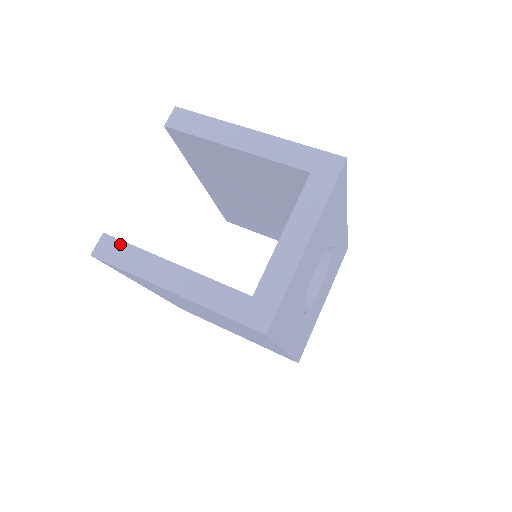
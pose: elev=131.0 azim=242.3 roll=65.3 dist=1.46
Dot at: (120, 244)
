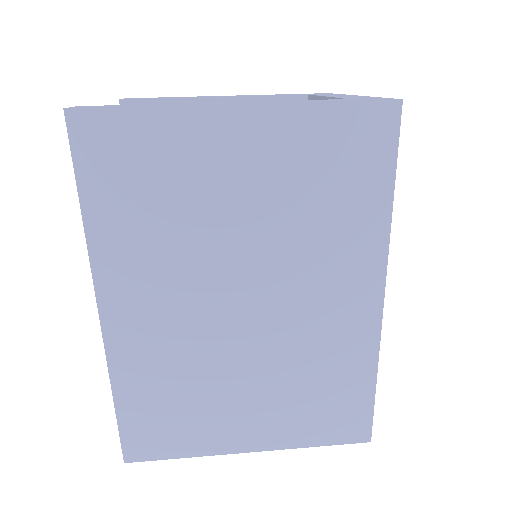
Dot at: (115, 105)
